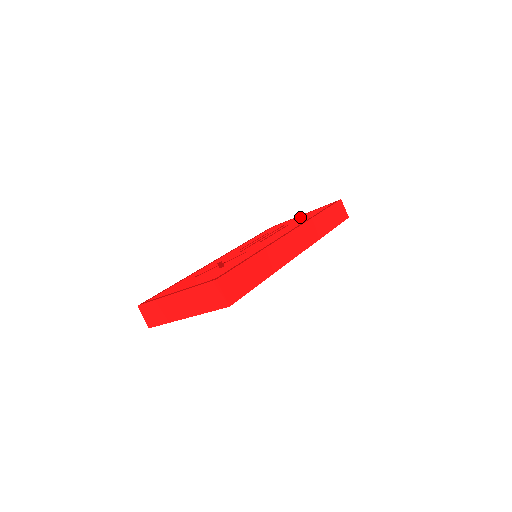
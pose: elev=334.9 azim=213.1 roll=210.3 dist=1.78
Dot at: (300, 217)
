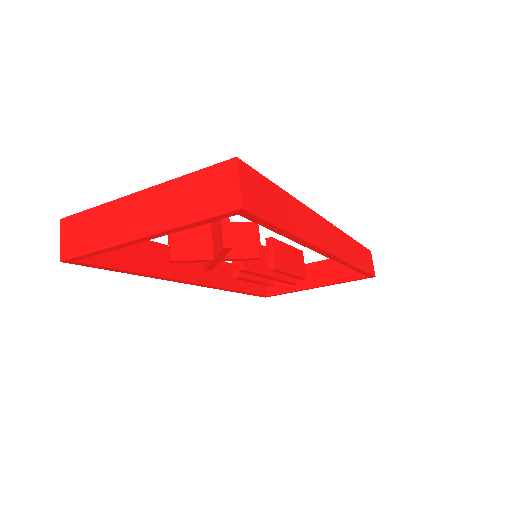
Dot at: (308, 265)
